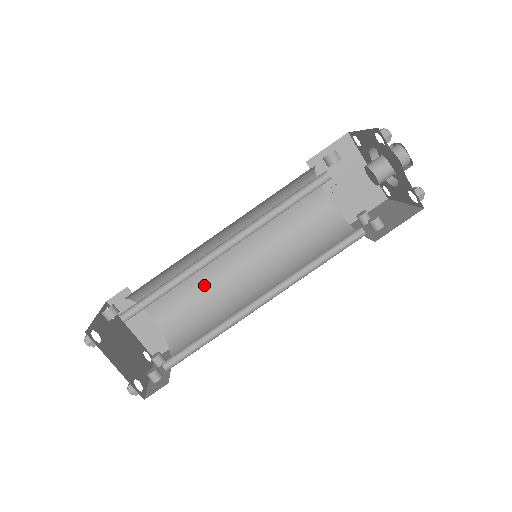
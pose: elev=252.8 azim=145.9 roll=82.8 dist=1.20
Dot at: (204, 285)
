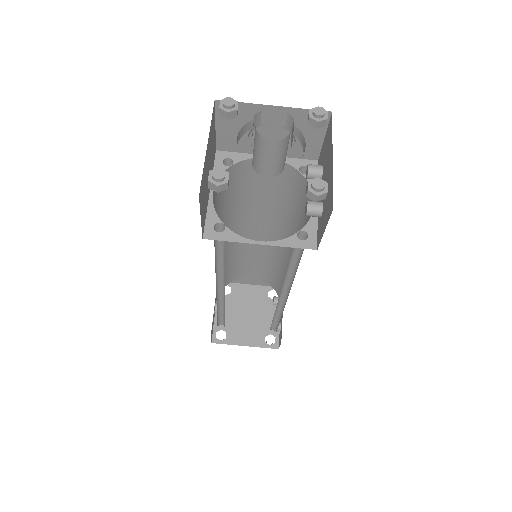
Dot at: (258, 253)
